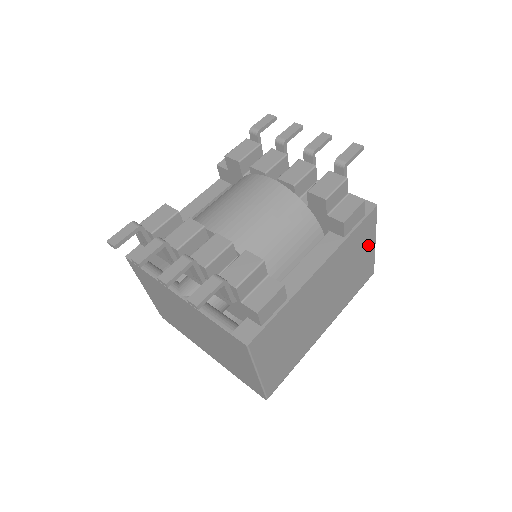
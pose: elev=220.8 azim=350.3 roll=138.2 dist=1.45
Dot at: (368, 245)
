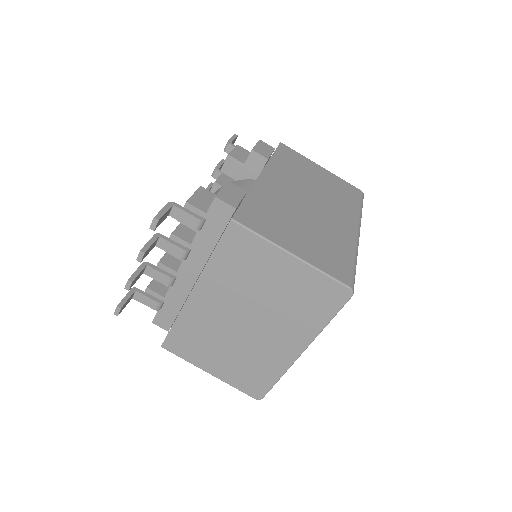
Dot at: (313, 168)
